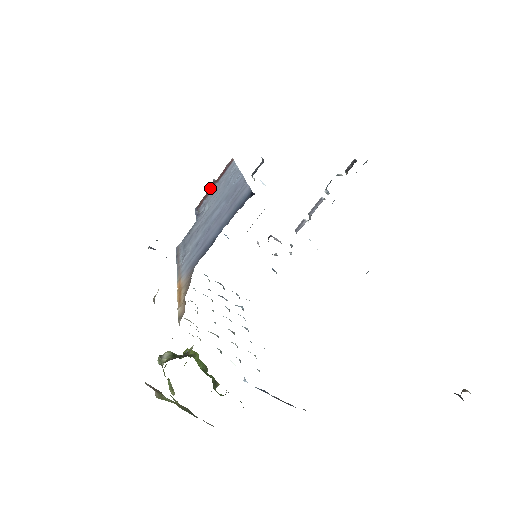
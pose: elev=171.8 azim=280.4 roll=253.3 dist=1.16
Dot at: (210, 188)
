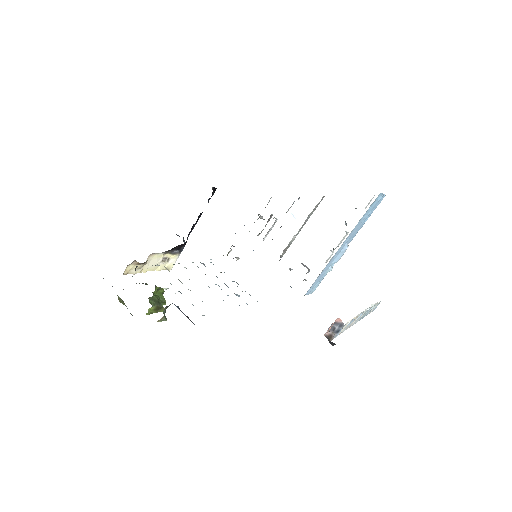
Dot at: occluded
